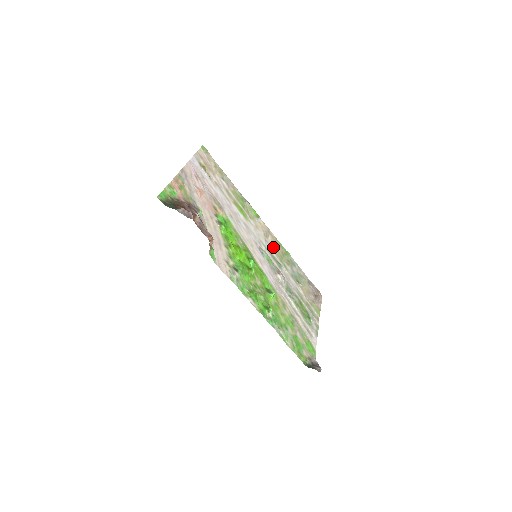
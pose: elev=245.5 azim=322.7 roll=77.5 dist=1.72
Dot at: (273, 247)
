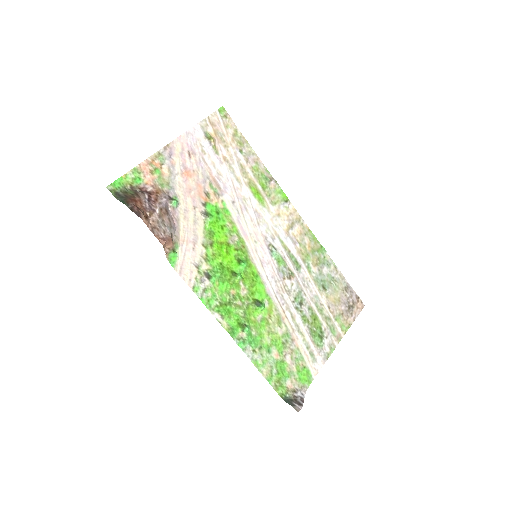
Dot at: (297, 241)
